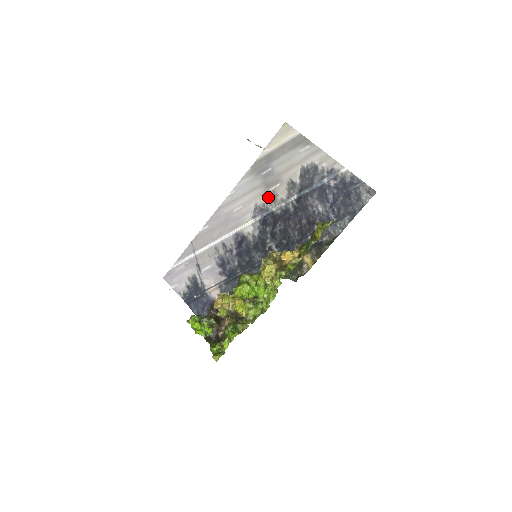
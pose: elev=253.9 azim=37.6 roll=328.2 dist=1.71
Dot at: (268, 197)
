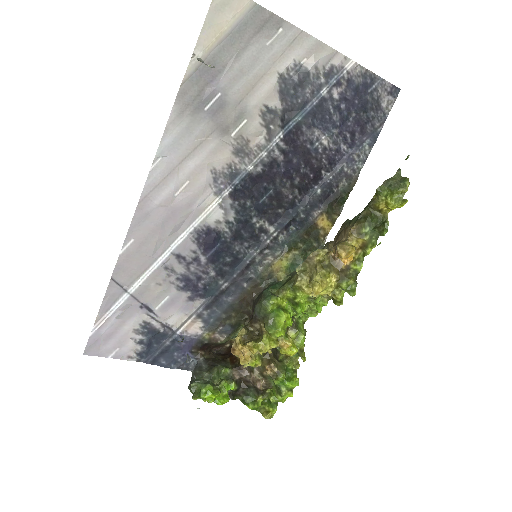
Dot at: (233, 150)
